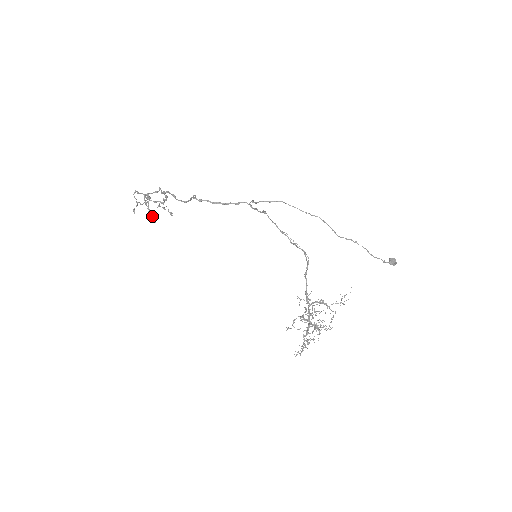
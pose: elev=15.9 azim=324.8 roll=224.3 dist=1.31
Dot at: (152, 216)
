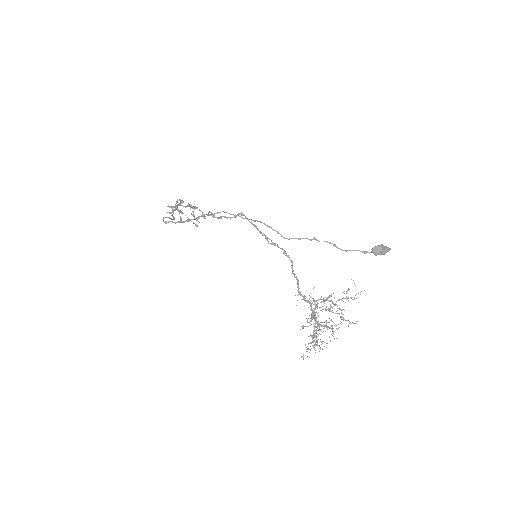
Dot at: (197, 220)
